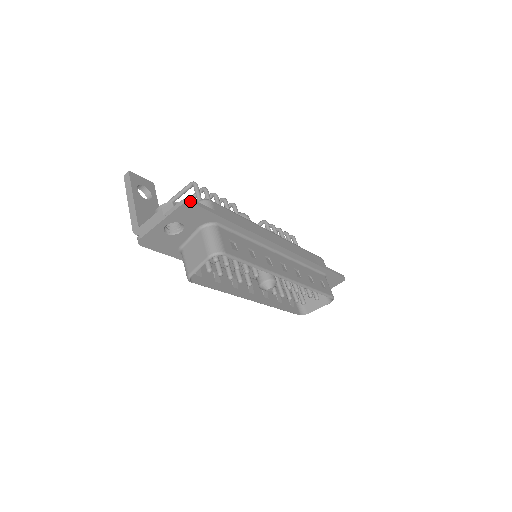
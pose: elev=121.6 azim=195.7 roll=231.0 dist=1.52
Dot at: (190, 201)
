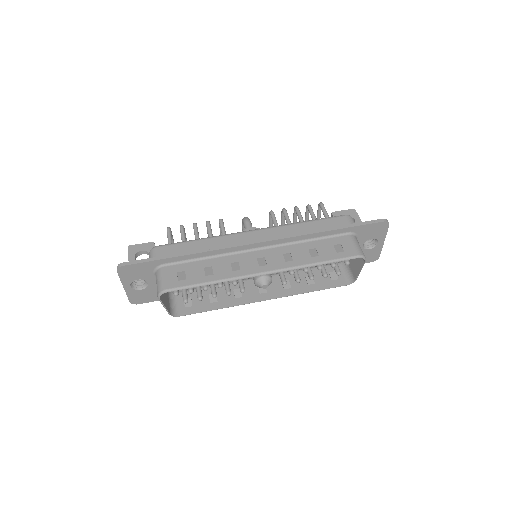
Dot at: (120, 266)
